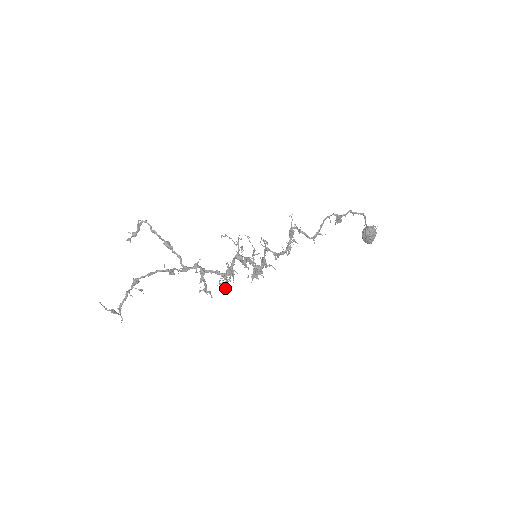
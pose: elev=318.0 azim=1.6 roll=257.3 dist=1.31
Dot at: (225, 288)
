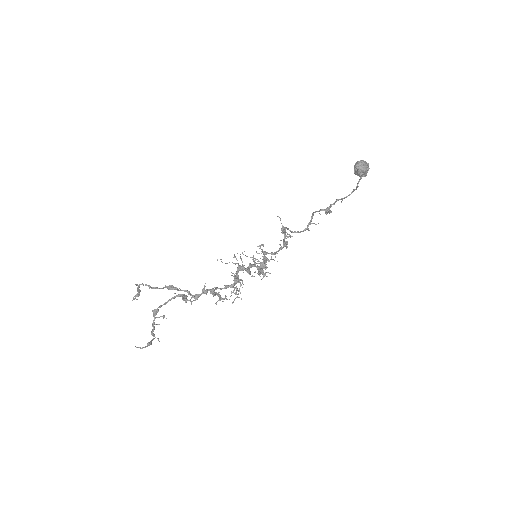
Dot at: occluded
